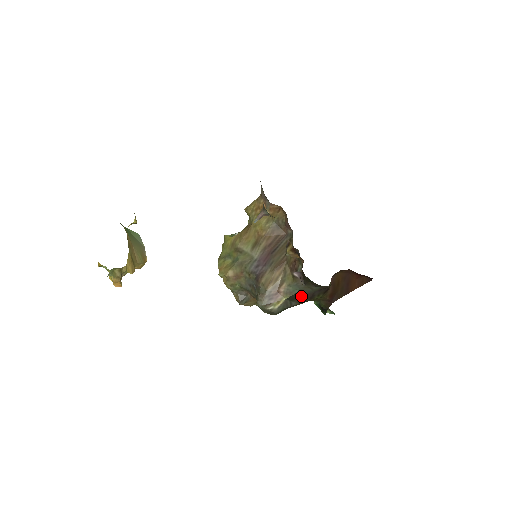
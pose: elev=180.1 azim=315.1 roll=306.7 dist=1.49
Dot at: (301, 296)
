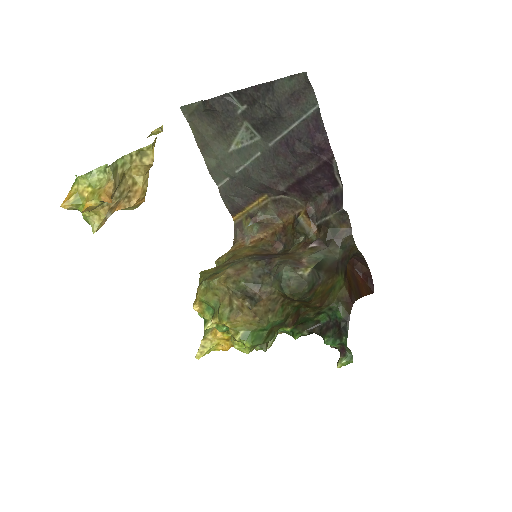
Dot at: (326, 266)
